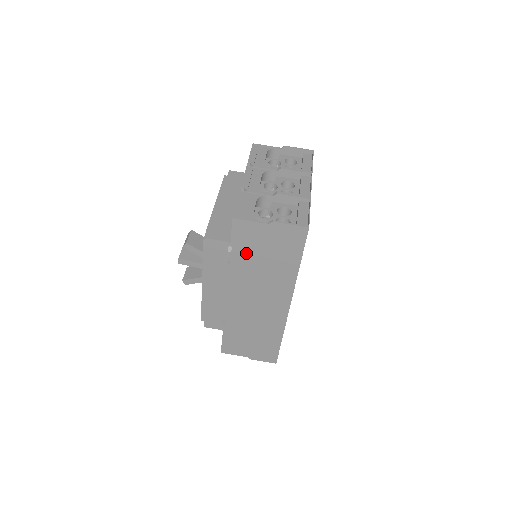
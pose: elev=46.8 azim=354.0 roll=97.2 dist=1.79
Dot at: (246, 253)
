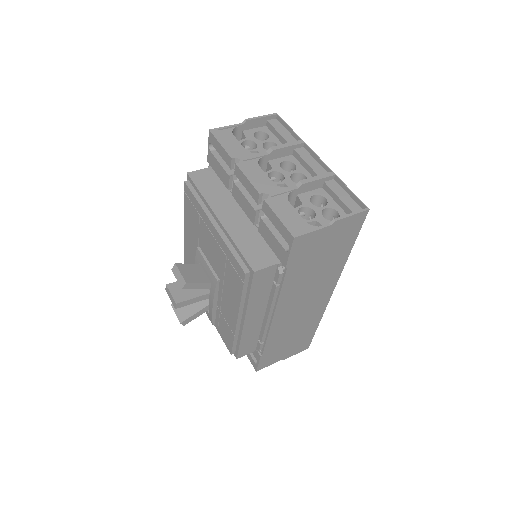
Dot at: (301, 266)
